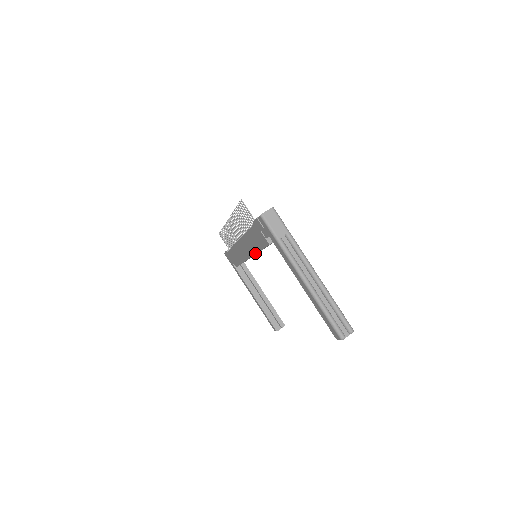
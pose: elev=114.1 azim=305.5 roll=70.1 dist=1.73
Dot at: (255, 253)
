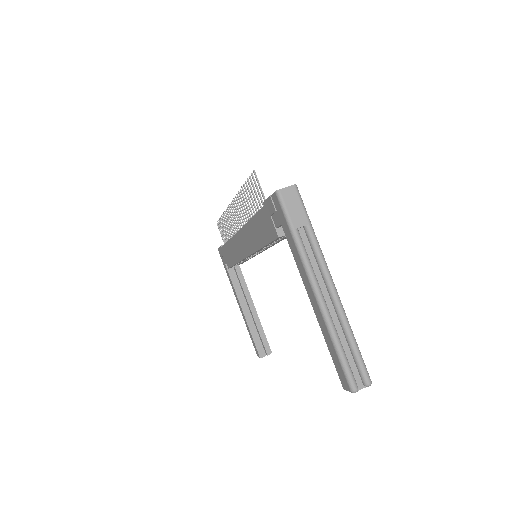
Dot at: (256, 250)
